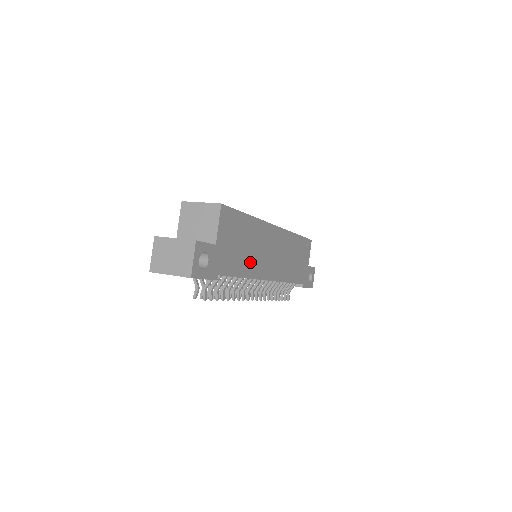
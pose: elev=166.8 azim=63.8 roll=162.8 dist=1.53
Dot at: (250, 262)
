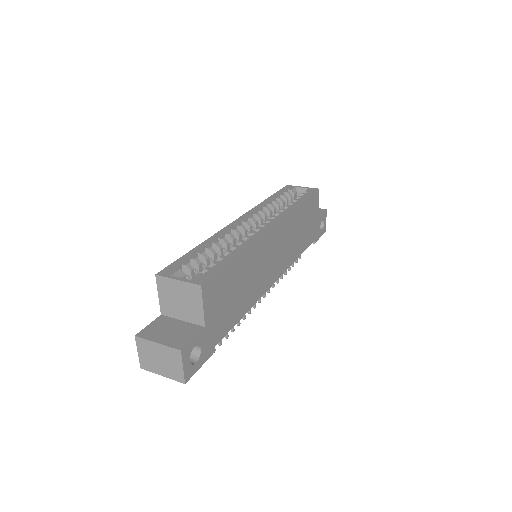
Dot at: (249, 293)
